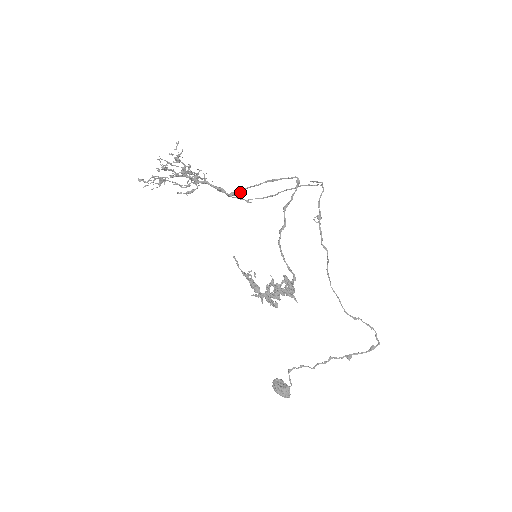
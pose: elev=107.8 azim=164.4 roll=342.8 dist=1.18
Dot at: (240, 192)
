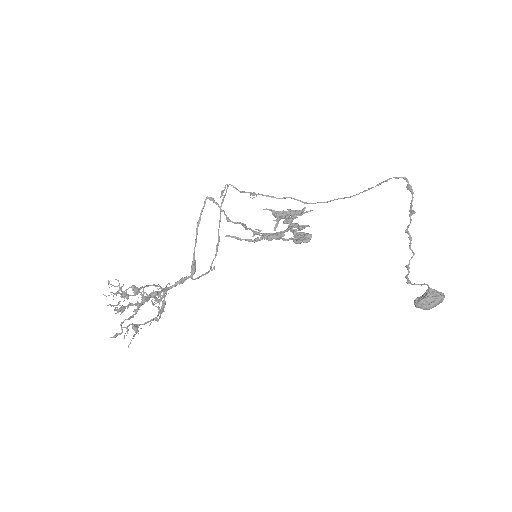
Dot at: (194, 263)
